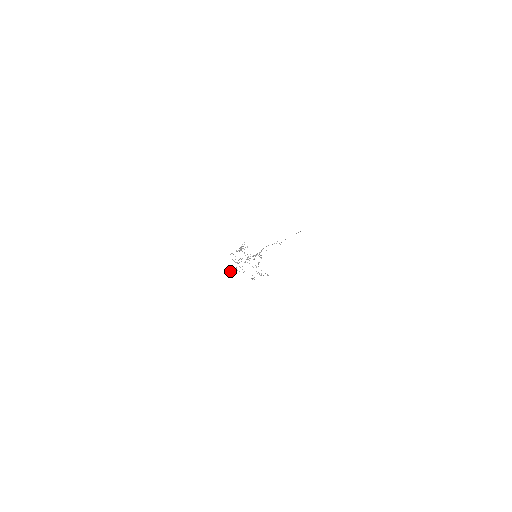
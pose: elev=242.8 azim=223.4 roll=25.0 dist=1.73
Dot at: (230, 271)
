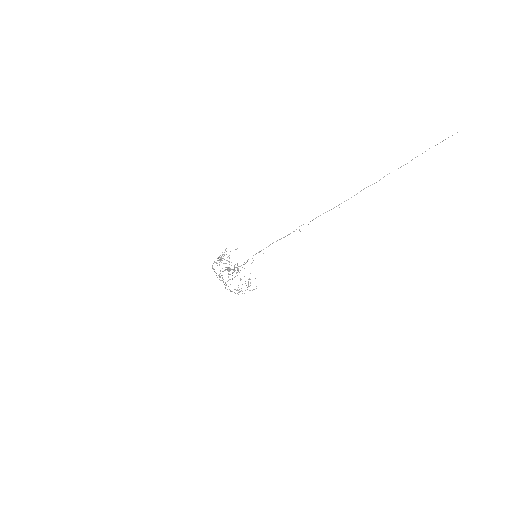
Dot at: (228, 271)
